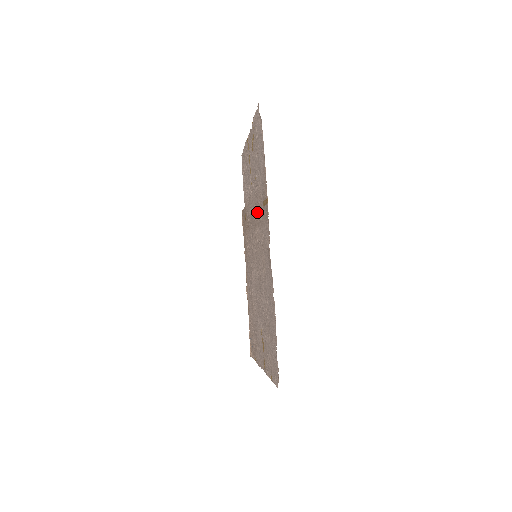
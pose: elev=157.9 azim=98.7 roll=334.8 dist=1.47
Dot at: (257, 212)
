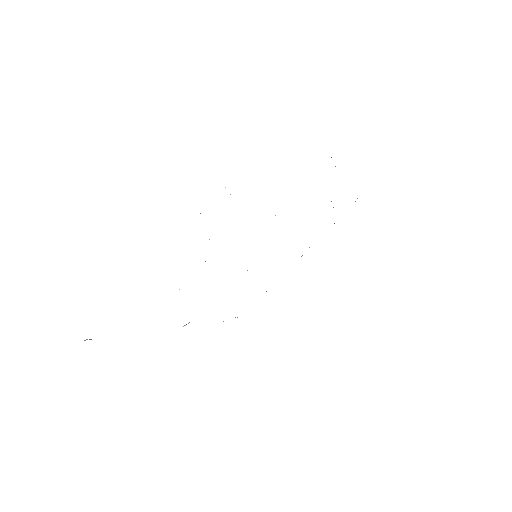
Dot at: occluded
